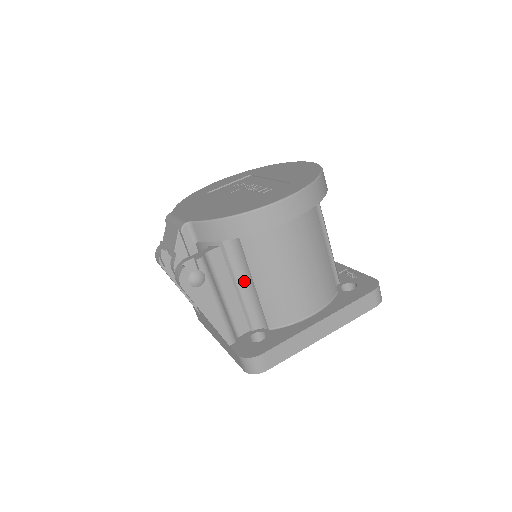
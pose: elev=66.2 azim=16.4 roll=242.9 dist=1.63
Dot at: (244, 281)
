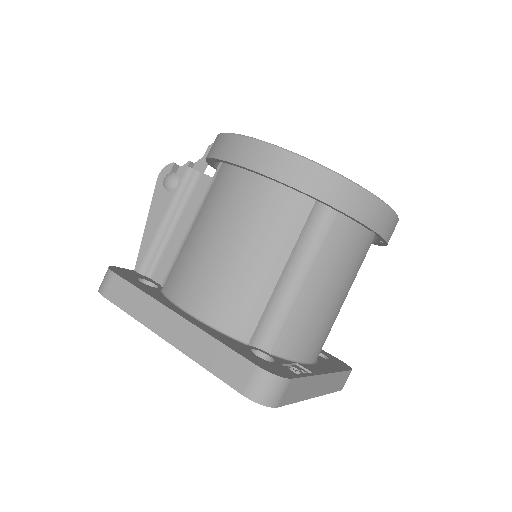
Dot at: occluded
